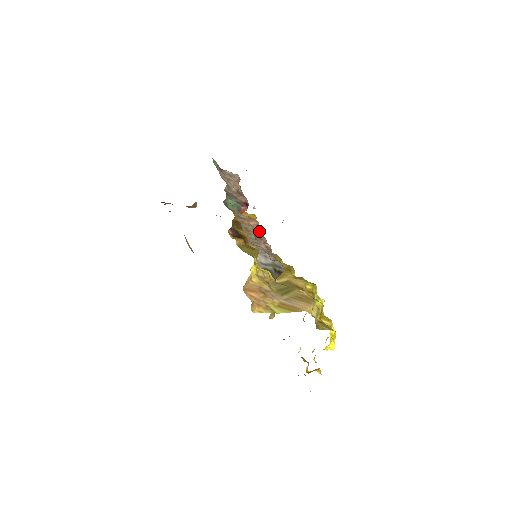
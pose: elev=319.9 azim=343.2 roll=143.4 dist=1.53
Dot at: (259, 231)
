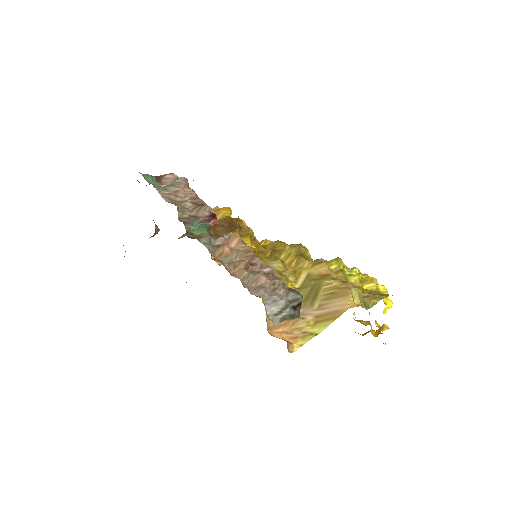
Dot at: (246, 251)
